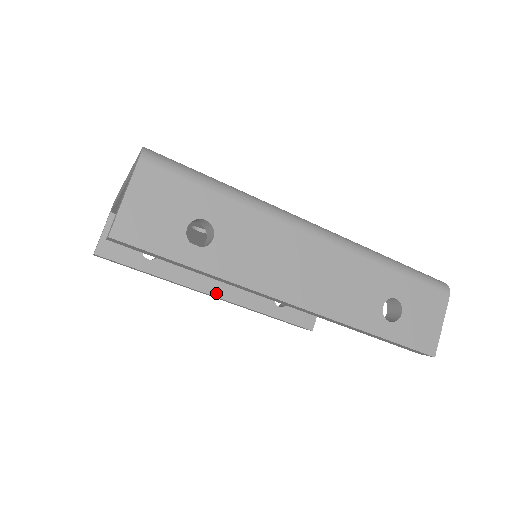
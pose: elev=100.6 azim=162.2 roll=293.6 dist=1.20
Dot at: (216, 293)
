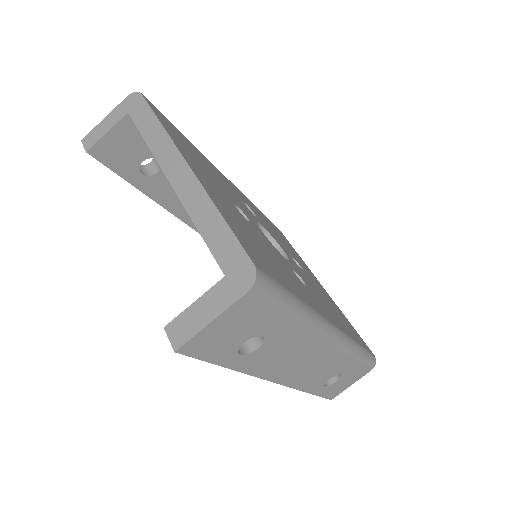
Dot at: (189, 221)
